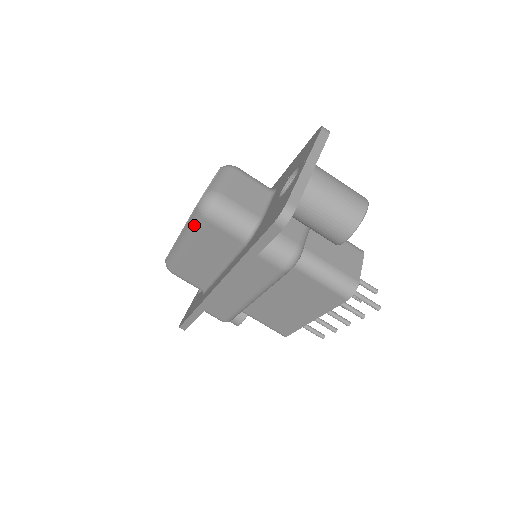
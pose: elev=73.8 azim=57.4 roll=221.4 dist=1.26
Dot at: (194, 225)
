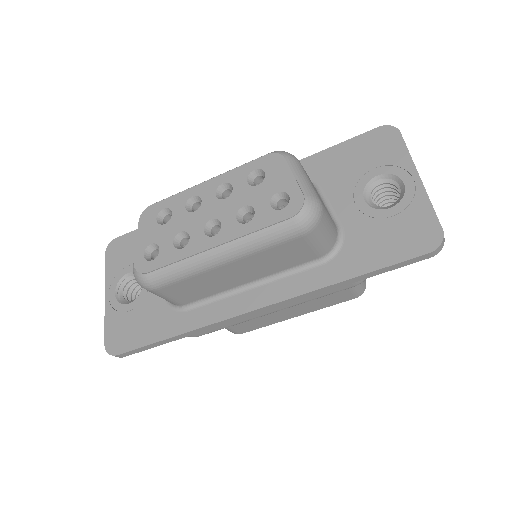
Dot at: (273, 239)
